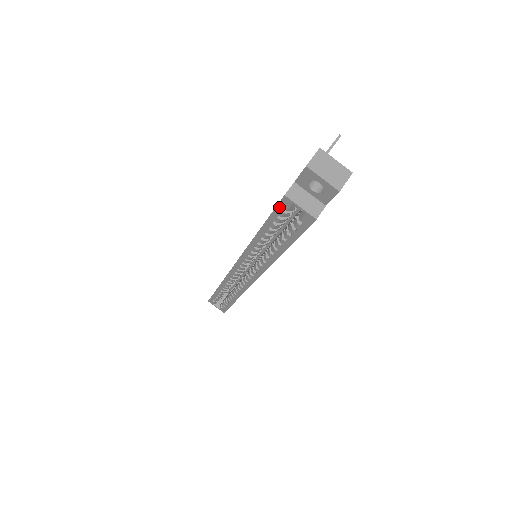
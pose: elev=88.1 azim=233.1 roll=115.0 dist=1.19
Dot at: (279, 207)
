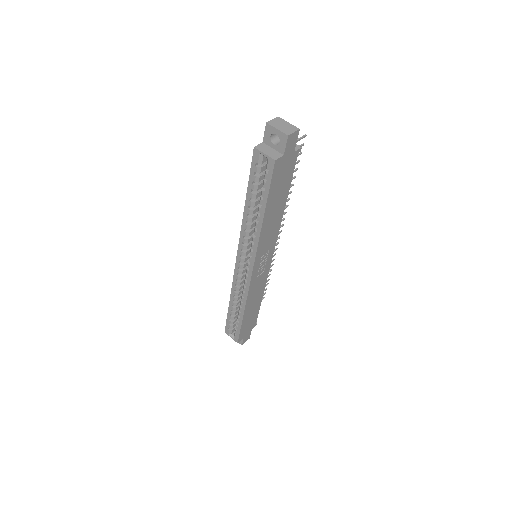
Dot at: (253, 162)
